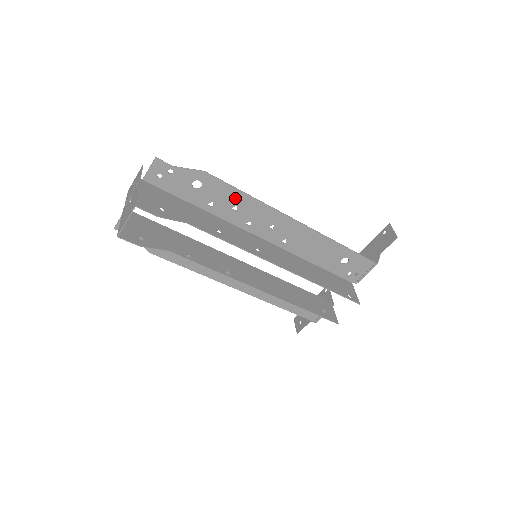
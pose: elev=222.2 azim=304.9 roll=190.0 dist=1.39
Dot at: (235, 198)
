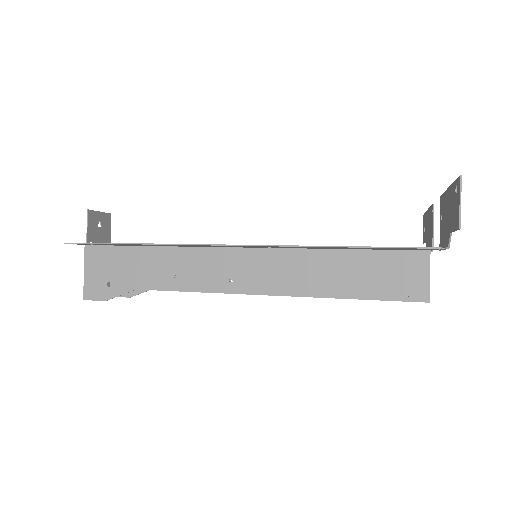
Dot at: (164, 245)
